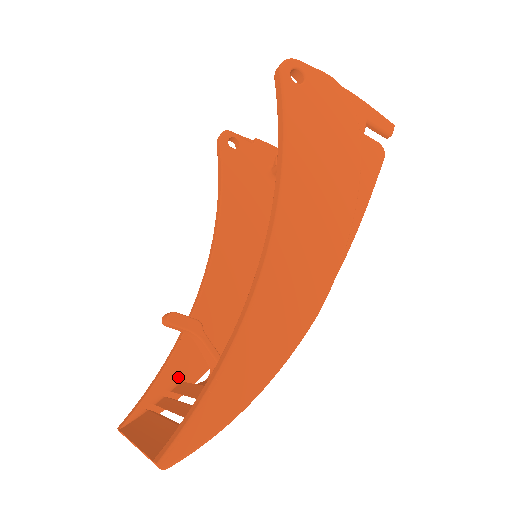
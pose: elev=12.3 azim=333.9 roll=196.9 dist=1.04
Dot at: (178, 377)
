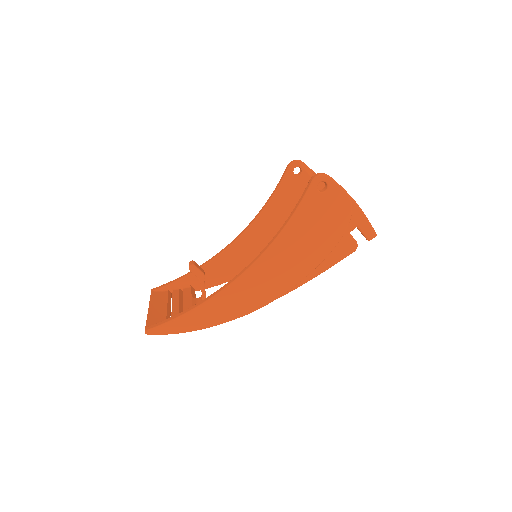
Dot at: (191, 284)
